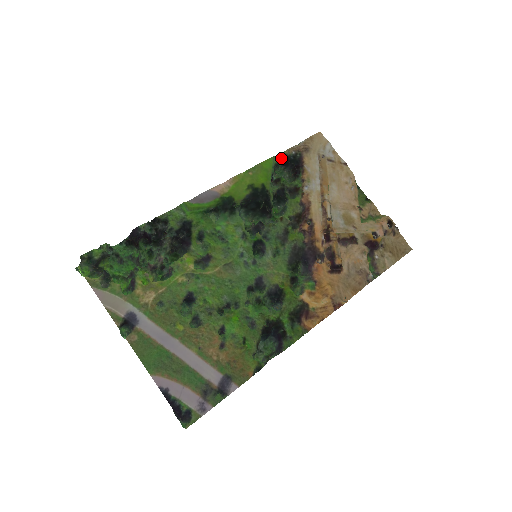
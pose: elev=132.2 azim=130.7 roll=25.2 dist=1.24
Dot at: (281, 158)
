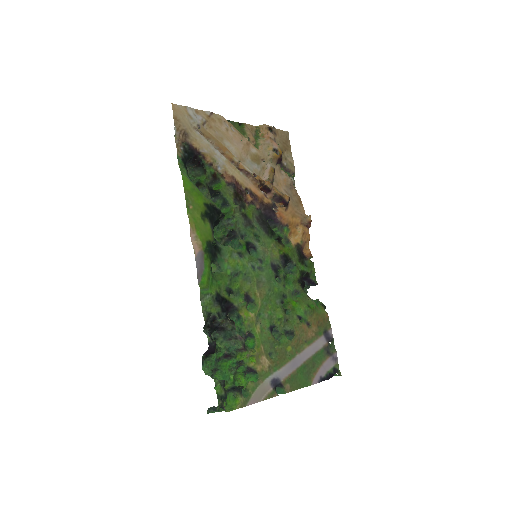
Dot at: (183, 165)
